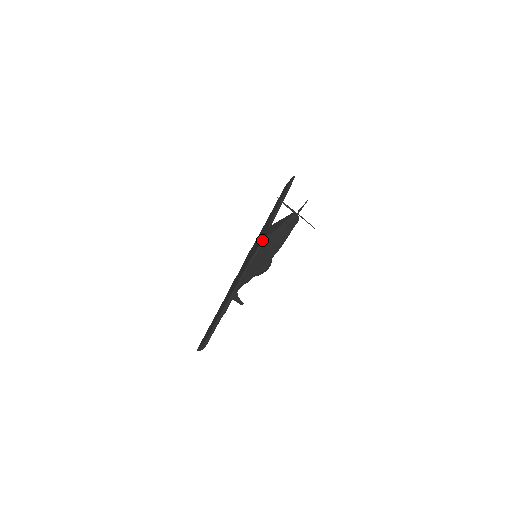
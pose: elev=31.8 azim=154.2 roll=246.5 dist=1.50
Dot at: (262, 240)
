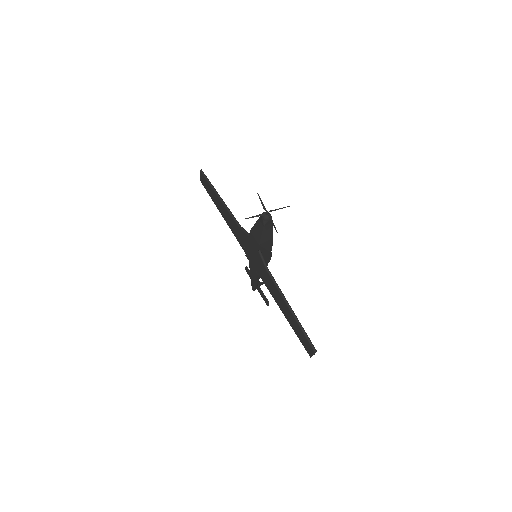
Dot at: (257, 248)
